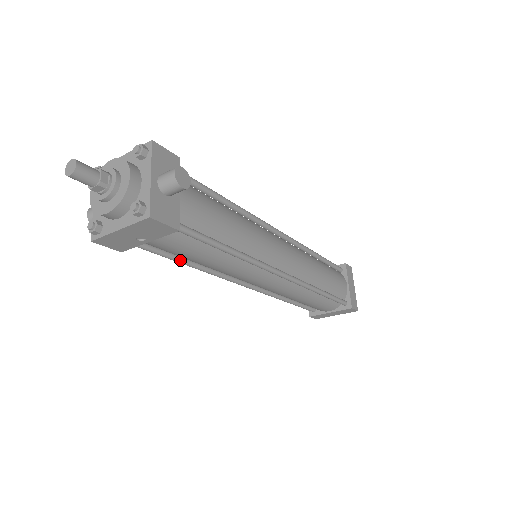
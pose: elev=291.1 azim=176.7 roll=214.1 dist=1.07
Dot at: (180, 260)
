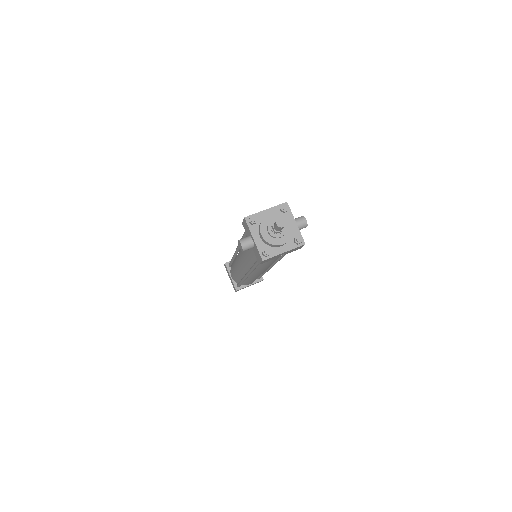
Dot at: occluded
